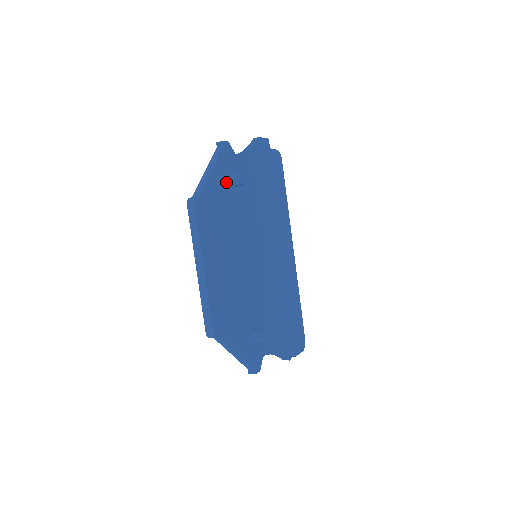
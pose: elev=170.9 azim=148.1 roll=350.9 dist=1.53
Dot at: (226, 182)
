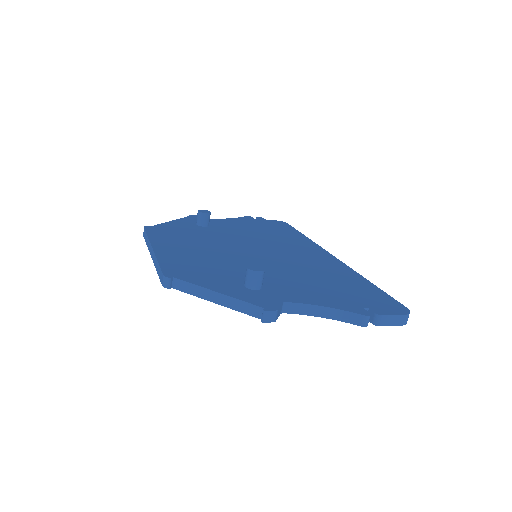
Dot at: (194, 225)
